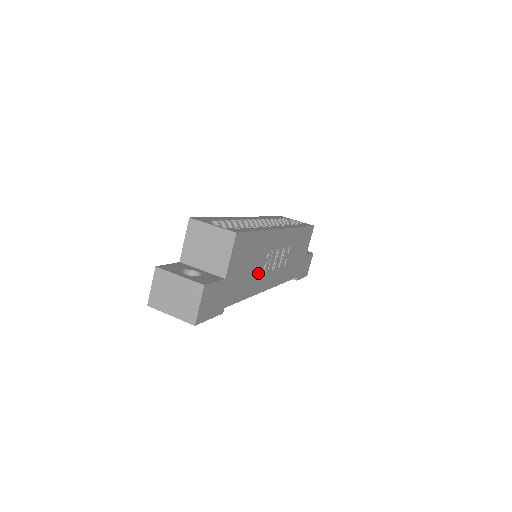
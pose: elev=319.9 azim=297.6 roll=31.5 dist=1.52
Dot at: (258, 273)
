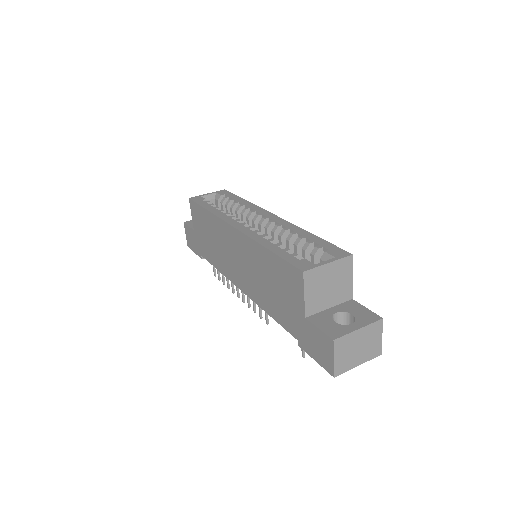
Dot at: occluded
